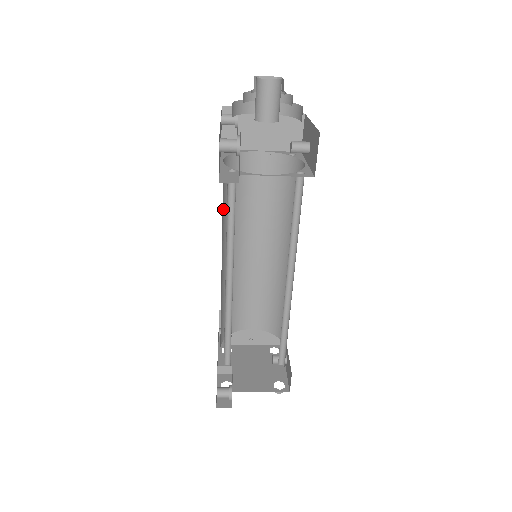
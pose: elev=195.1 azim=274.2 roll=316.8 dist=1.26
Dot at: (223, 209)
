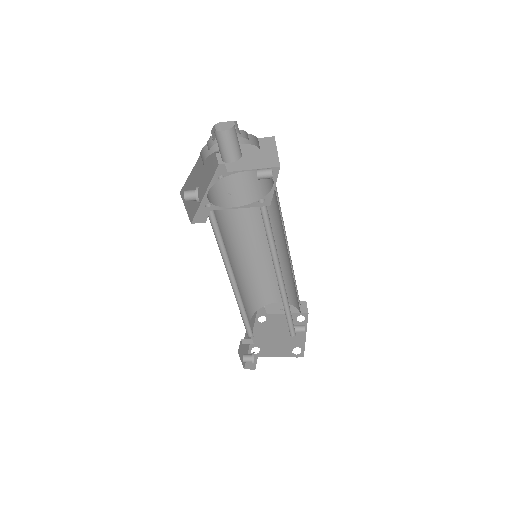
Dot at: (222, 223)
